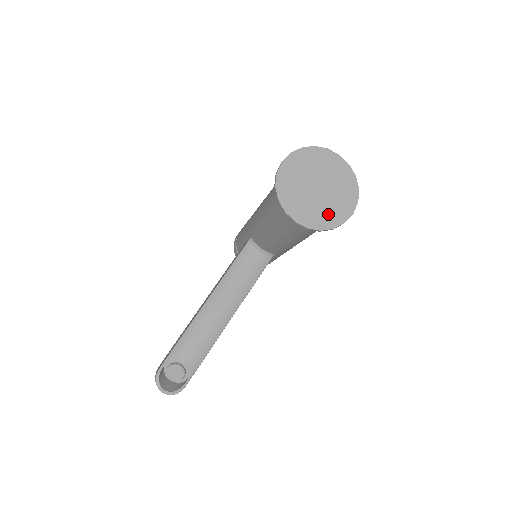
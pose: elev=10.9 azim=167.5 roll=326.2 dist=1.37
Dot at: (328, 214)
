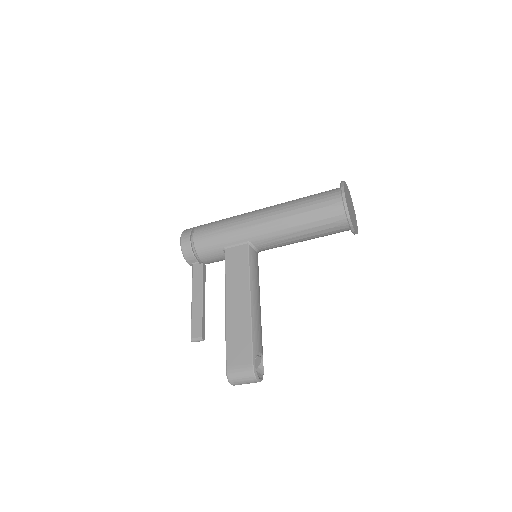
Dot at: (355, 223)
